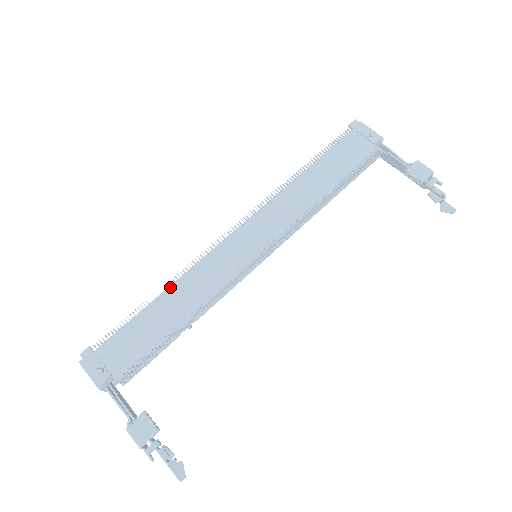
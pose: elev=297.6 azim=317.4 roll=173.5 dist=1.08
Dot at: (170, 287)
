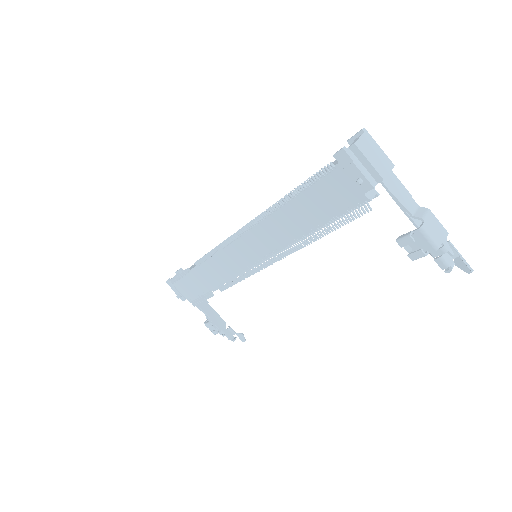
Dot at: (199, 265)
